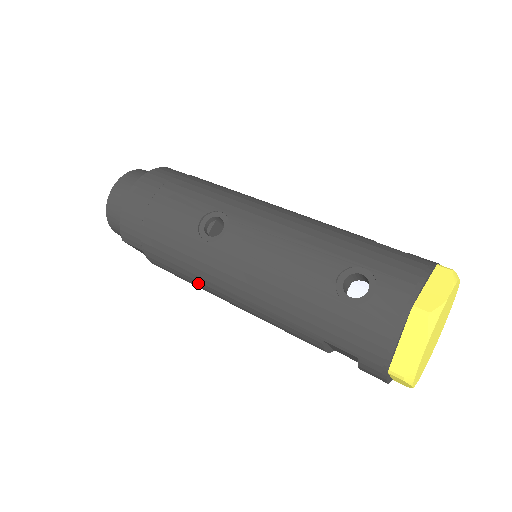
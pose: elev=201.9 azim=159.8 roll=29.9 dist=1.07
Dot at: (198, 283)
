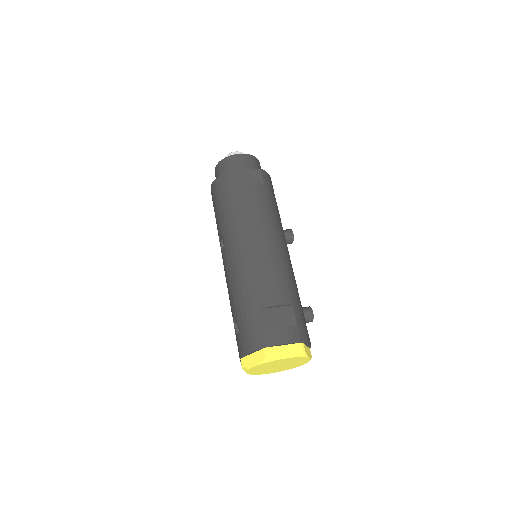
Dot at: occluded
